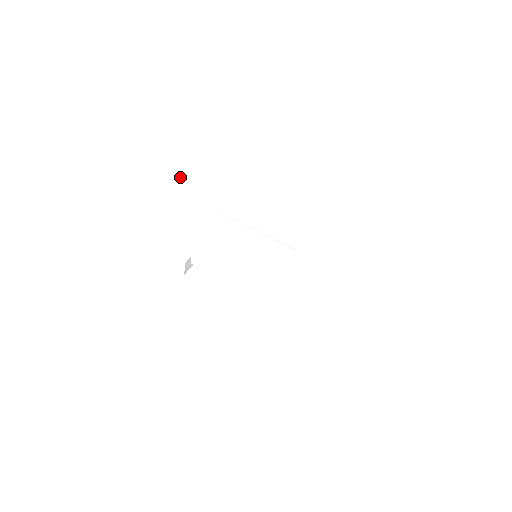
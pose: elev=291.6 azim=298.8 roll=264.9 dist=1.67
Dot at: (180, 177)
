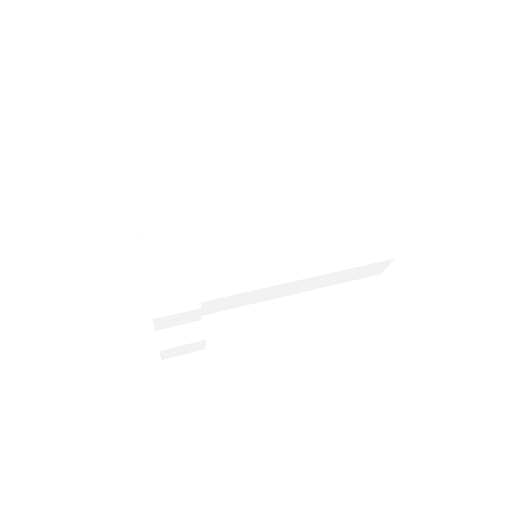
Dot at: occluded
